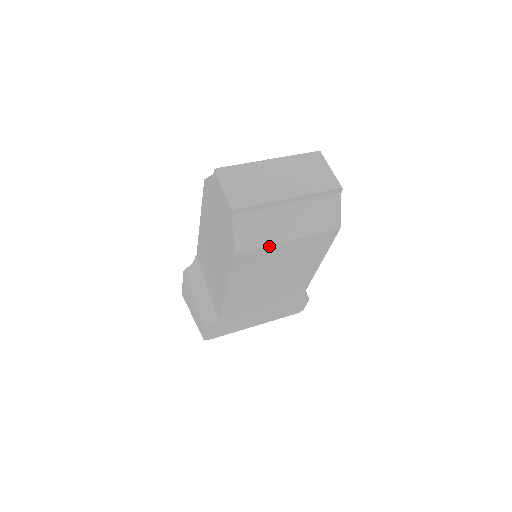
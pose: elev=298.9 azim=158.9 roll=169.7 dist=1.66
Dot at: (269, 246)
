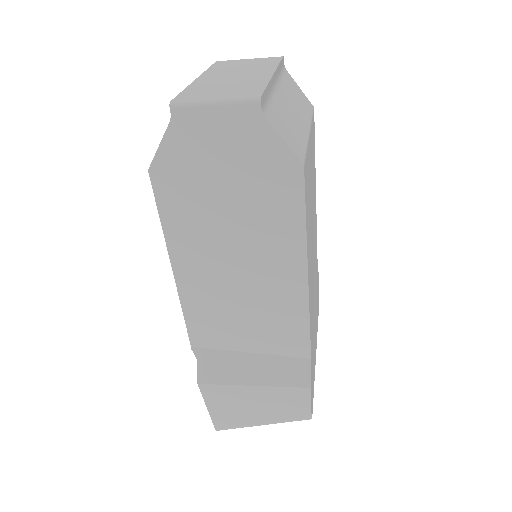
Dot at: (307, 148)
